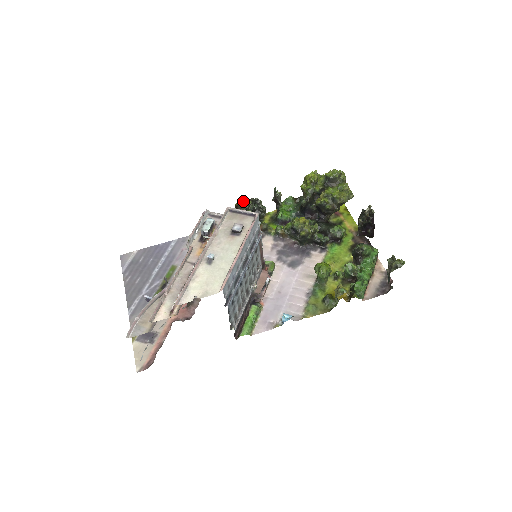
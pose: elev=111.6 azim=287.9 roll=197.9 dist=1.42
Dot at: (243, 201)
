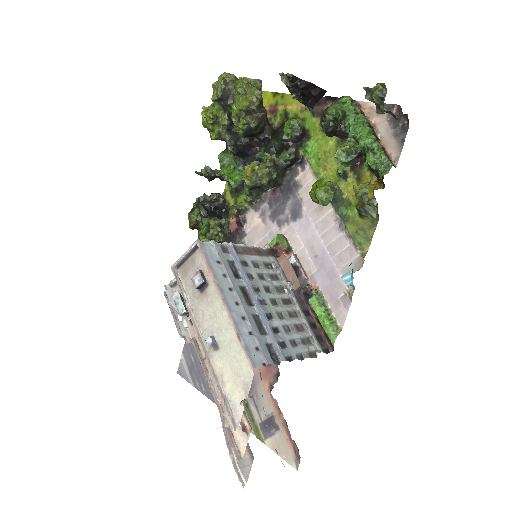
Dot at: (190, 218)
